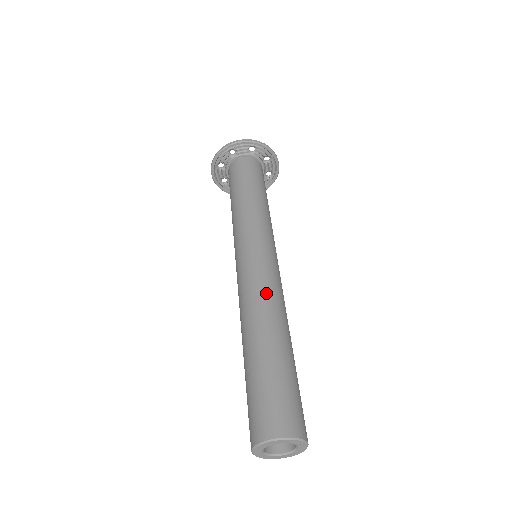
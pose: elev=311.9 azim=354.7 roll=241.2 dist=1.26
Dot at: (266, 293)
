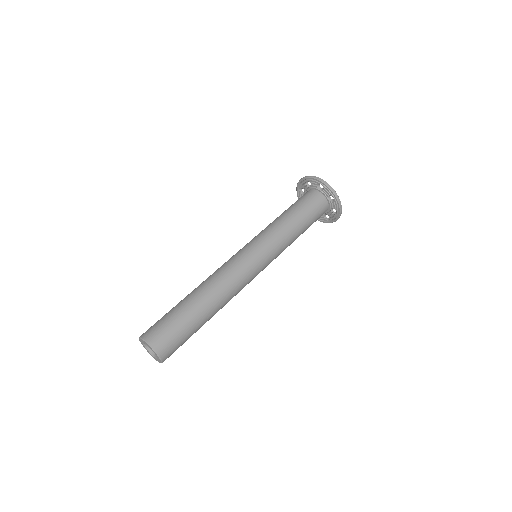
Dot at: (222, 275)
